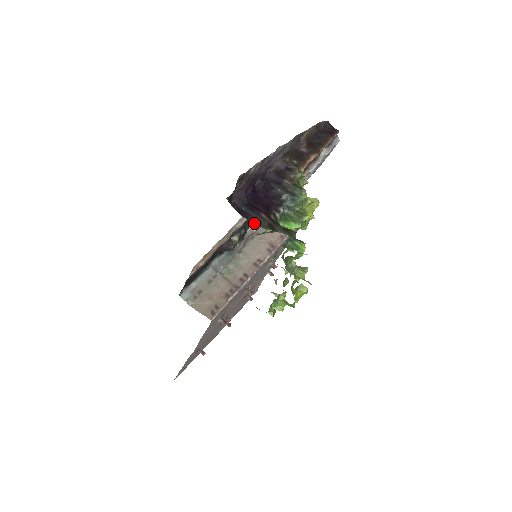
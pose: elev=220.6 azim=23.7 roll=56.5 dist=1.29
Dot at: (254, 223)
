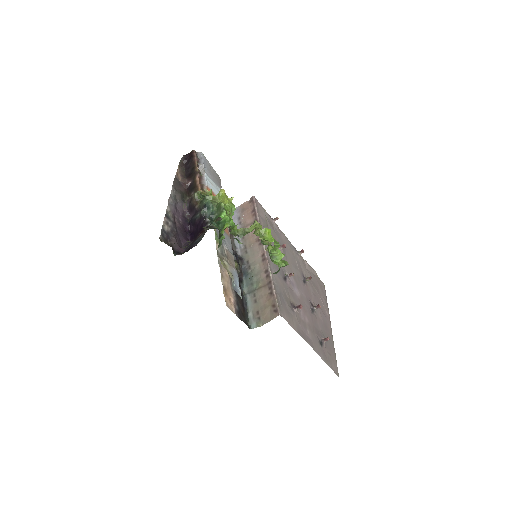
Dot at: occluded
